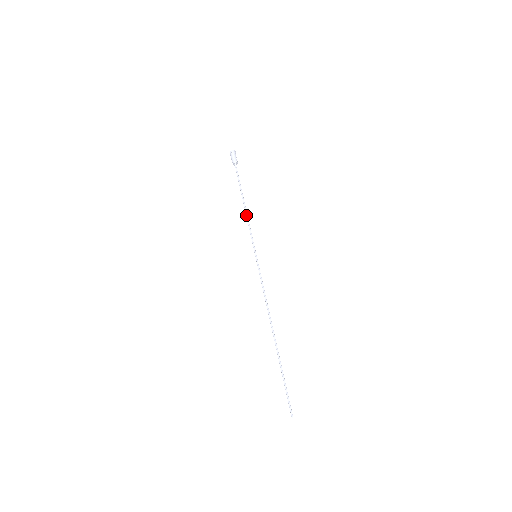
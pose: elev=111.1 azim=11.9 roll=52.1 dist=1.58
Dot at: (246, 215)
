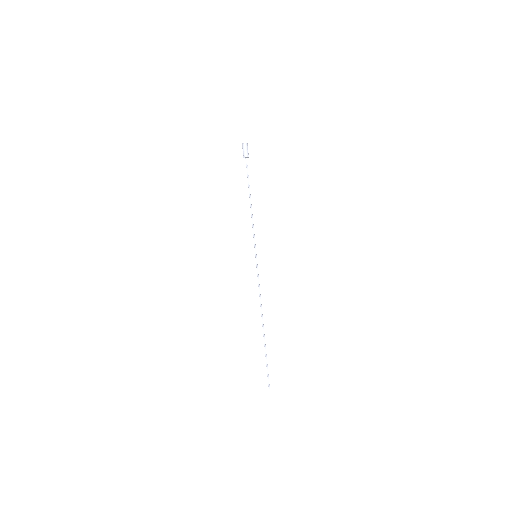
Dot at: (252, 215)
